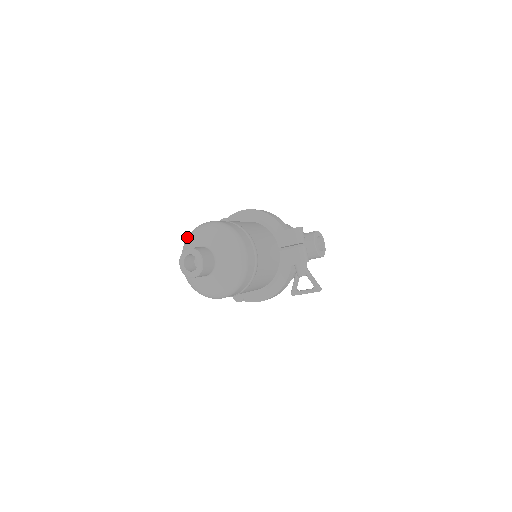
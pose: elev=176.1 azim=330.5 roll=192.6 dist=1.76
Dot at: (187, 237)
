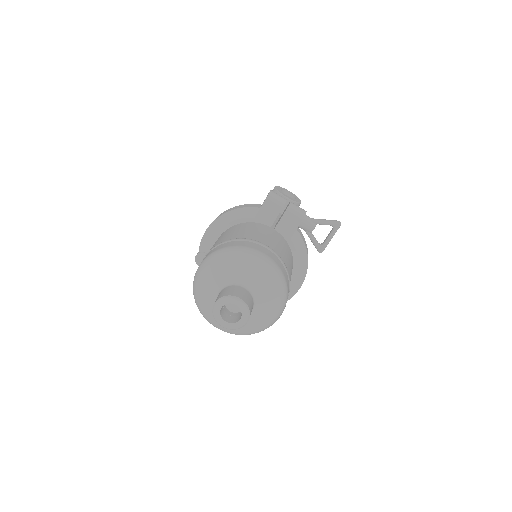
Dot at: (195, 299)
